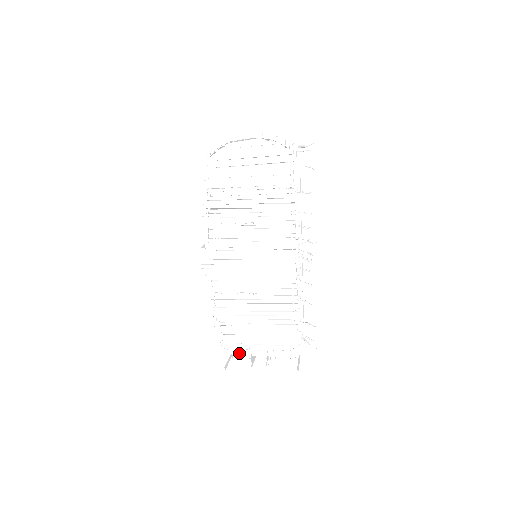
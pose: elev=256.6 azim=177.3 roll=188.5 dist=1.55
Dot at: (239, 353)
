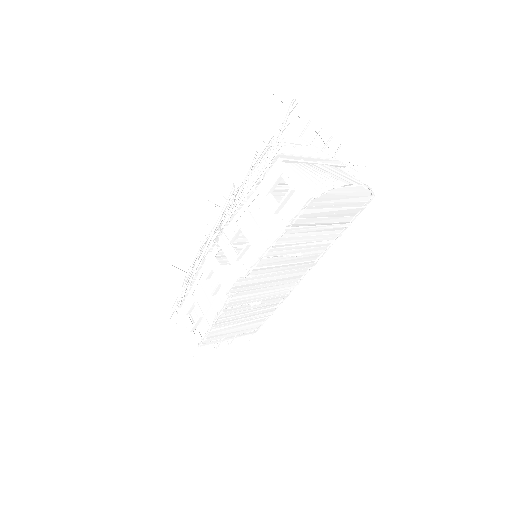
Dot at: occluded
